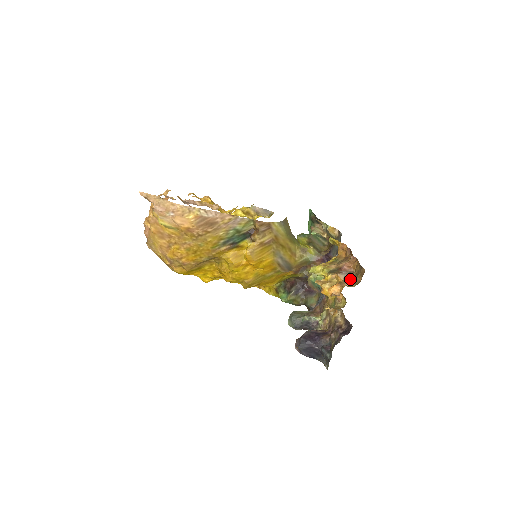
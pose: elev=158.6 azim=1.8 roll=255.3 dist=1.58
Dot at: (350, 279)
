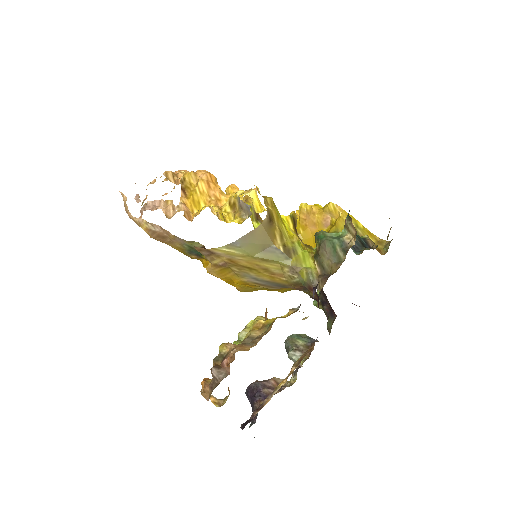
Dot at: (213, 385)
